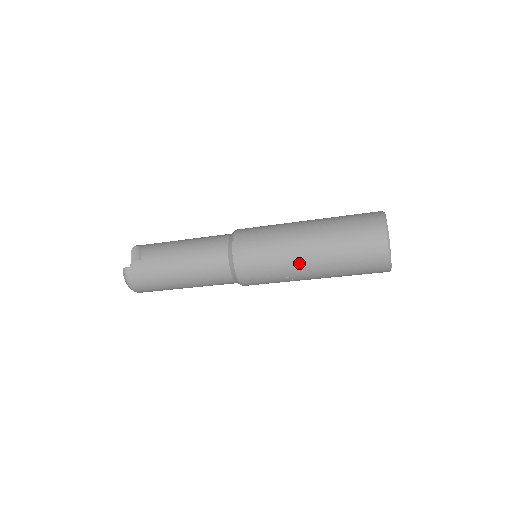
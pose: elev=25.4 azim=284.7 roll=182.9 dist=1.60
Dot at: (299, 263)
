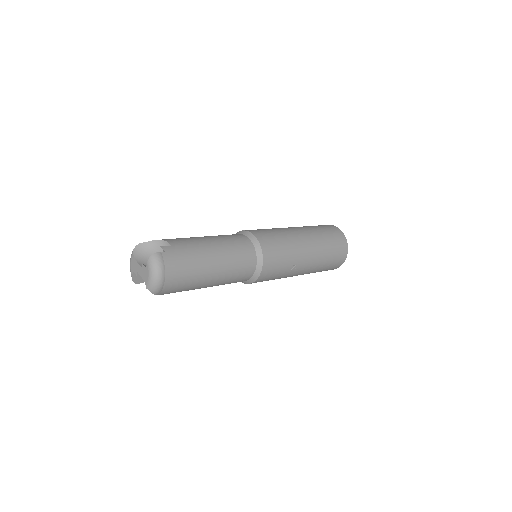
Dot at: (304, 250)
